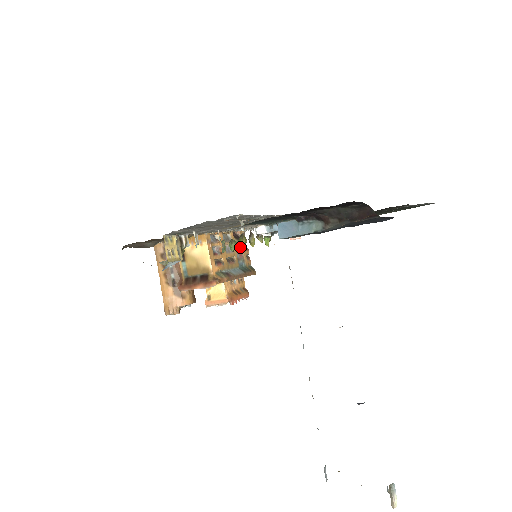
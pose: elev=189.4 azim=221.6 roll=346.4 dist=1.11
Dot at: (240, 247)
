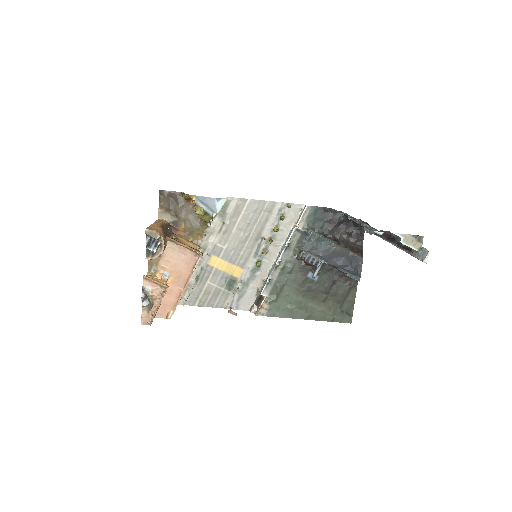
Dot at: (276, 228)
